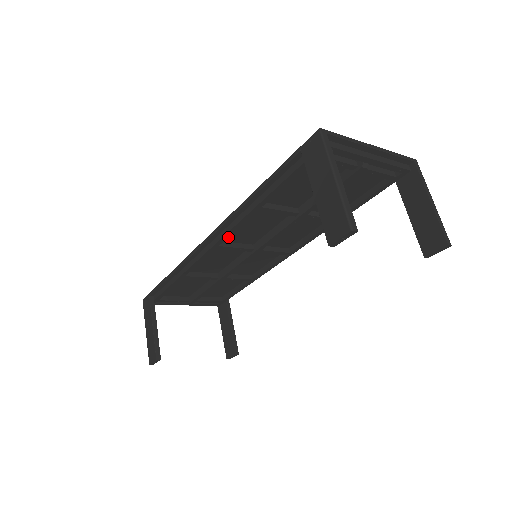
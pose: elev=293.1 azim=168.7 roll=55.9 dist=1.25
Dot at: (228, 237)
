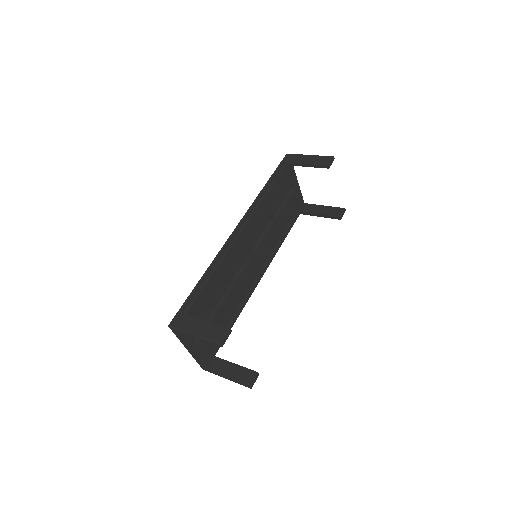
Dot at: (245, 231)
